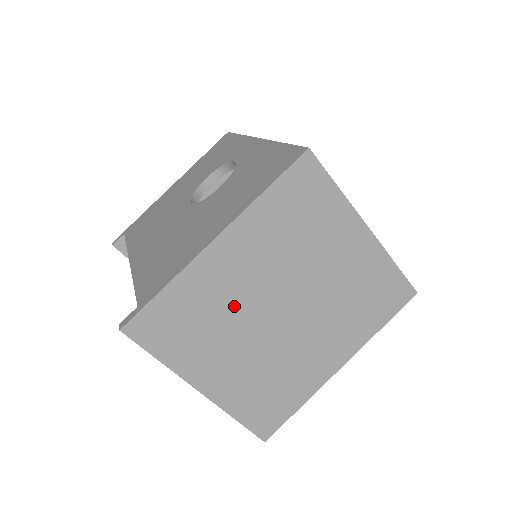
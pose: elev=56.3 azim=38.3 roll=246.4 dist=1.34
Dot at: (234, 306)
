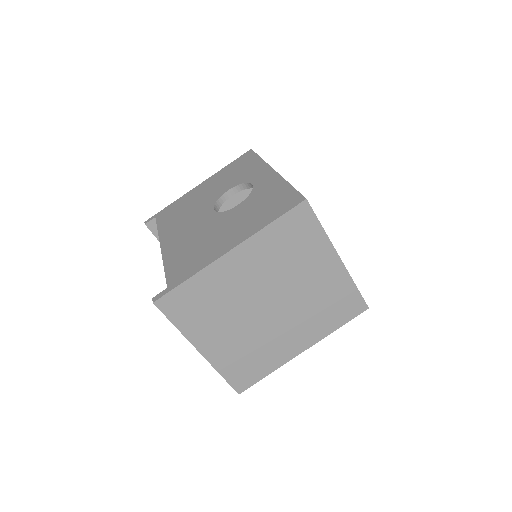
Dot at: (234, 298)
